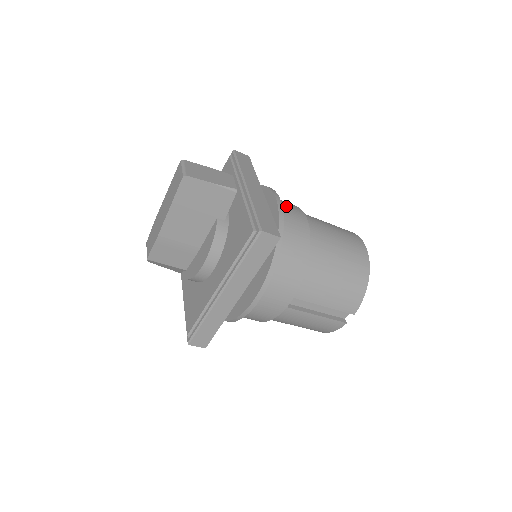
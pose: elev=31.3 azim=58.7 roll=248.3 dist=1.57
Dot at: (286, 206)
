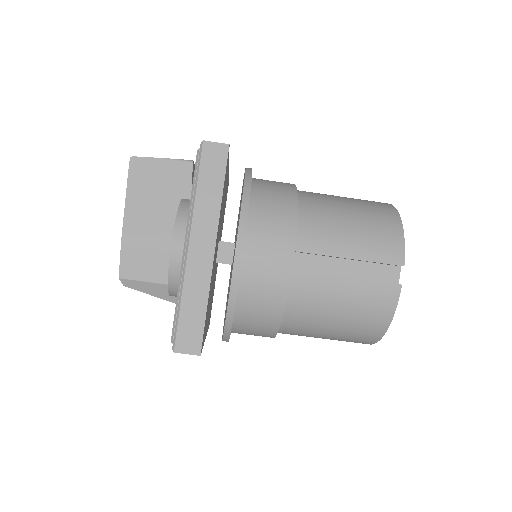
Dot at: occluded
